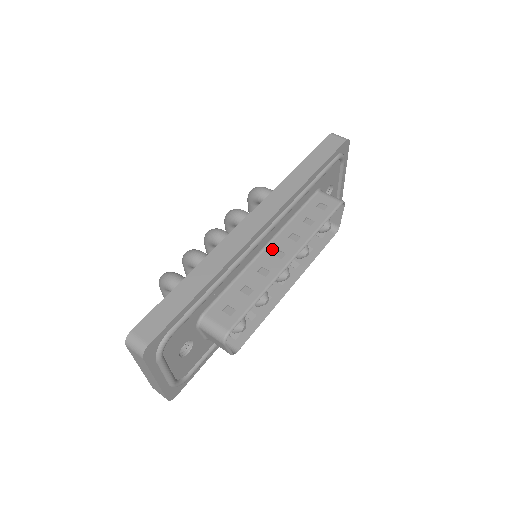
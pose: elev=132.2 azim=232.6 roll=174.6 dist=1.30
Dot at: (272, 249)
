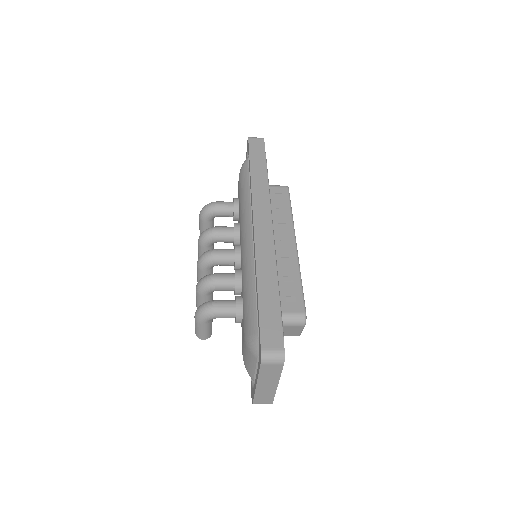
Dot at: (276, 241)
